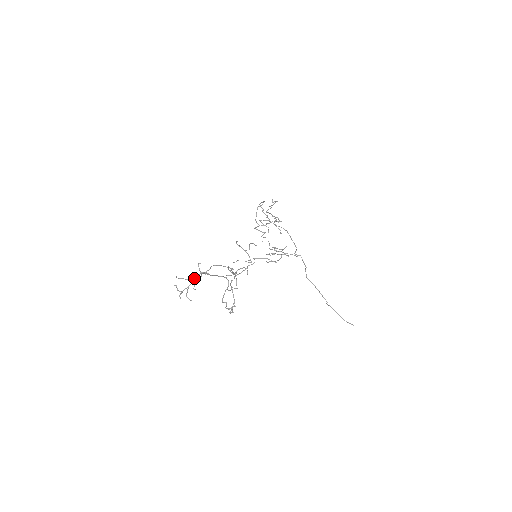
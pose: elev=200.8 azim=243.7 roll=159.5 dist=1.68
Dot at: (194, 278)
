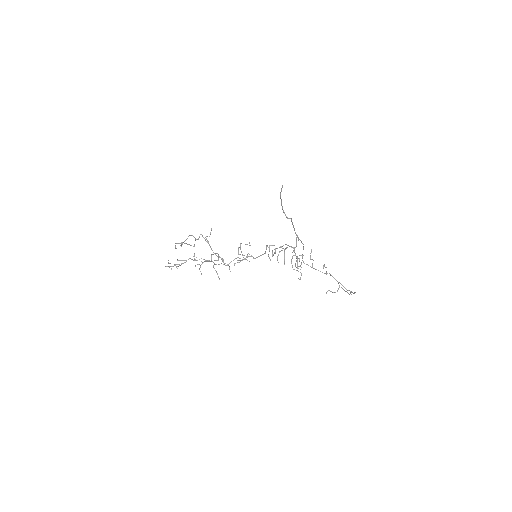
Dot at: (175, 247)
